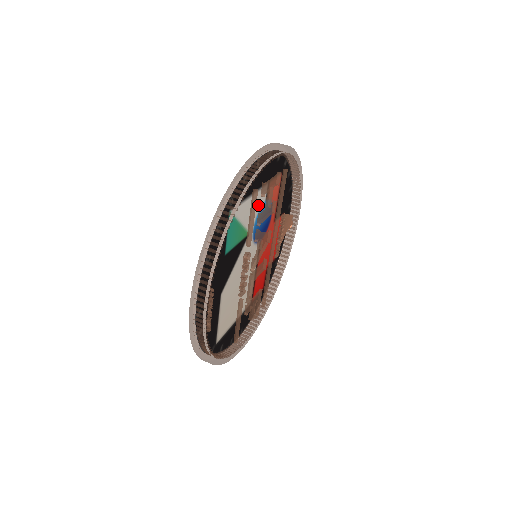
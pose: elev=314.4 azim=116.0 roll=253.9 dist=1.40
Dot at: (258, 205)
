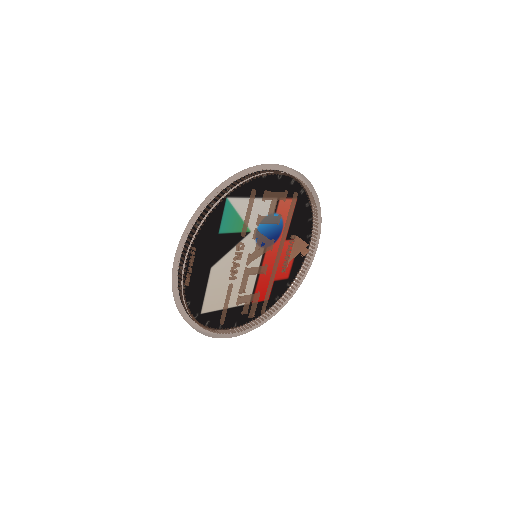
Dot at: (264, 212)
